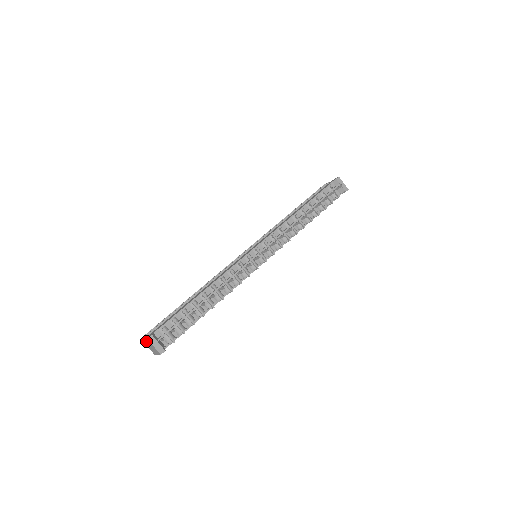
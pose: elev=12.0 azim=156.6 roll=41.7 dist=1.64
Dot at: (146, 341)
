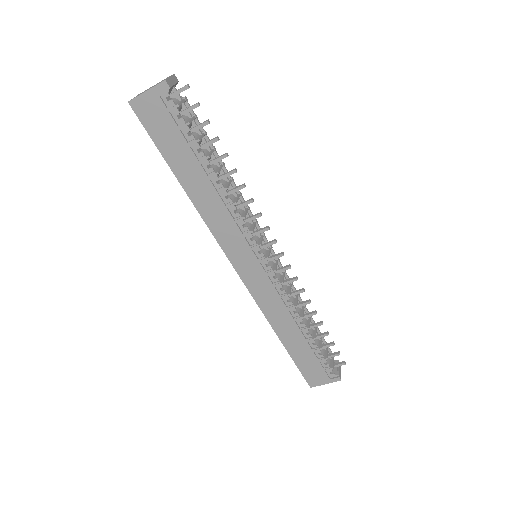
Dot at: occluded
